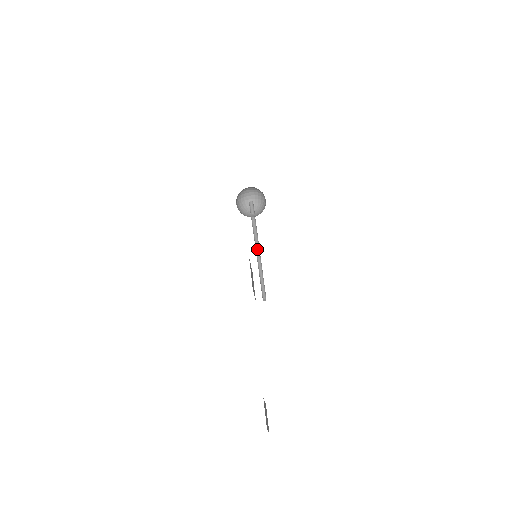
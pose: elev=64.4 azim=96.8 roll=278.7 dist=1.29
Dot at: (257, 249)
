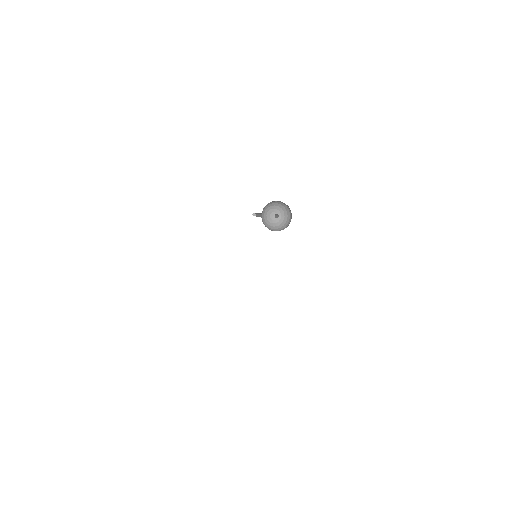
Dot at: occluded
